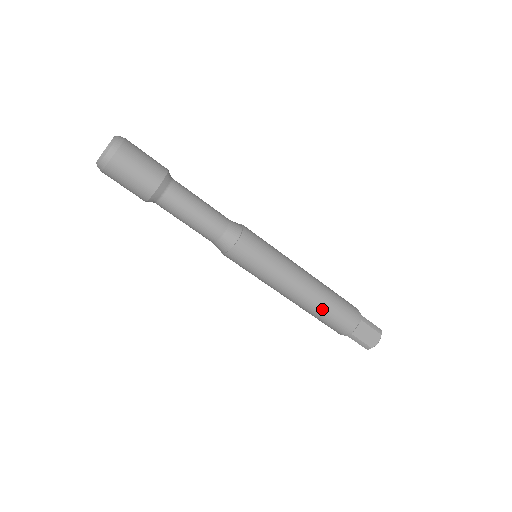
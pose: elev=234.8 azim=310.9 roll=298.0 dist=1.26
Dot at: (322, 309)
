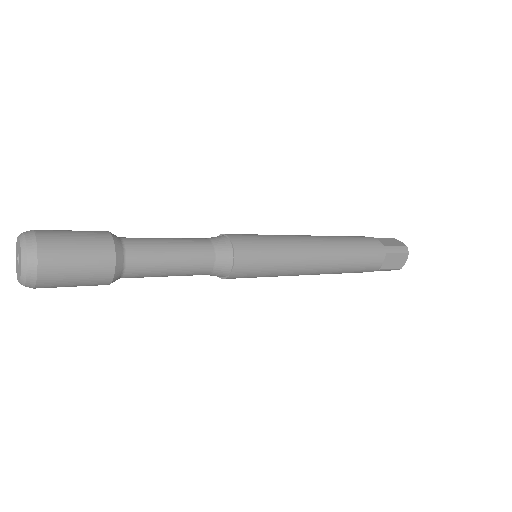
Dot at: (345, 269)
